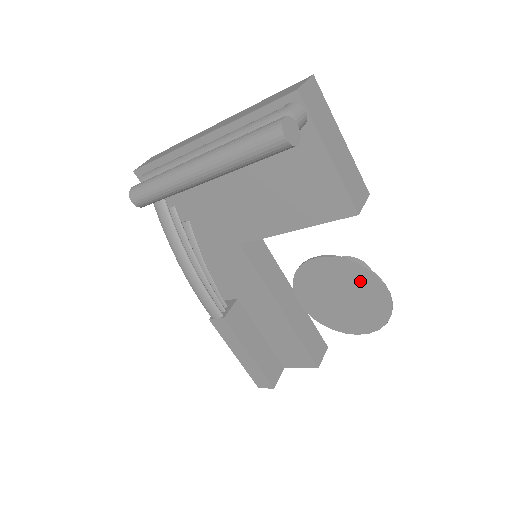
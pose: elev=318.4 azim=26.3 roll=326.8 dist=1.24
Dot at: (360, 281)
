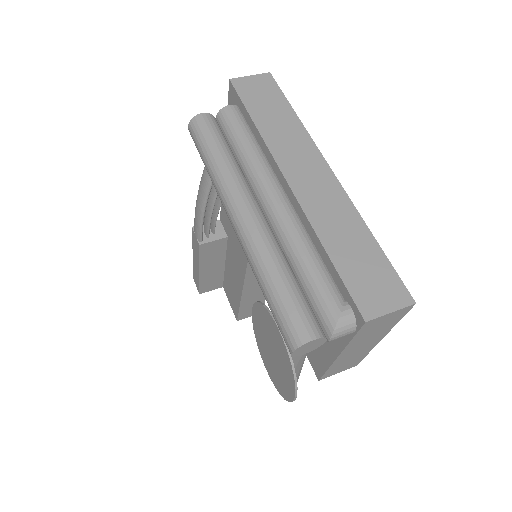
Dot at: (287, 374)
